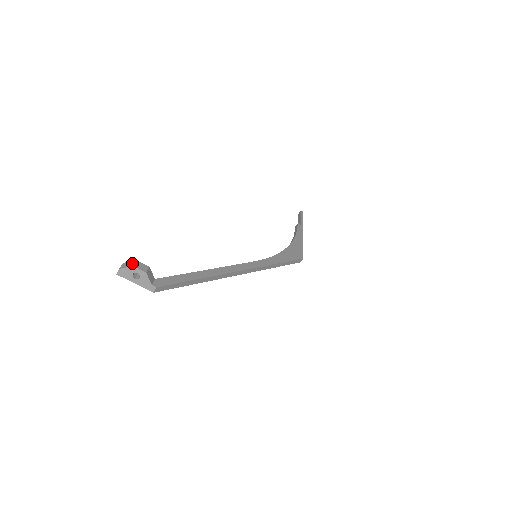
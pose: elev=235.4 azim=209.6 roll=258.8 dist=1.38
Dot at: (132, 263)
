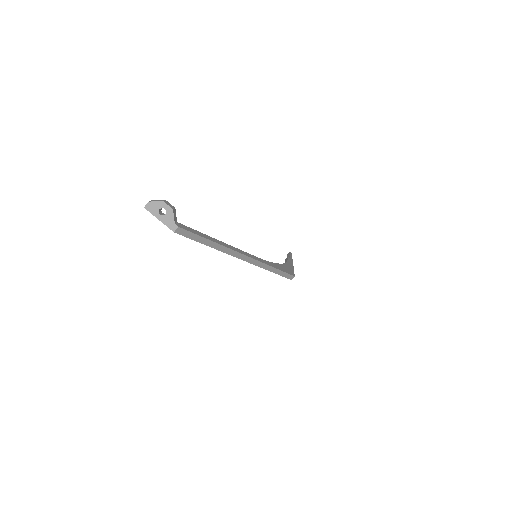
Dot at: (161, 200)
